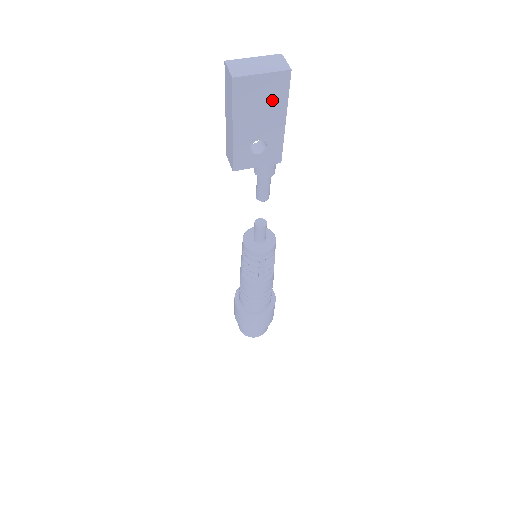
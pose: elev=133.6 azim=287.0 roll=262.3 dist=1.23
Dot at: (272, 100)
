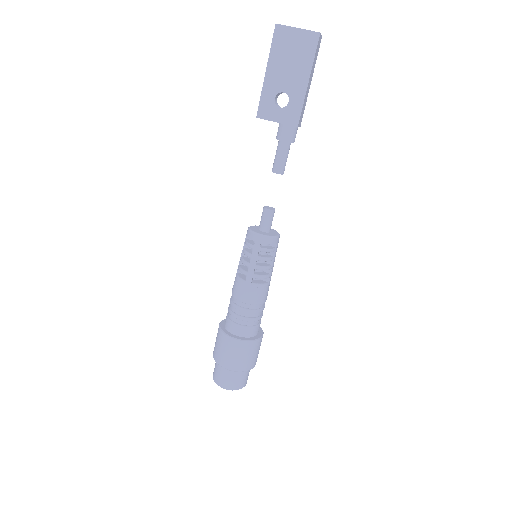
Dot at: (301, 56)
